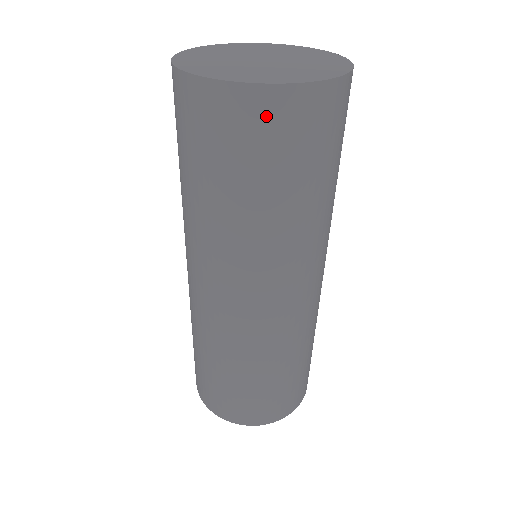
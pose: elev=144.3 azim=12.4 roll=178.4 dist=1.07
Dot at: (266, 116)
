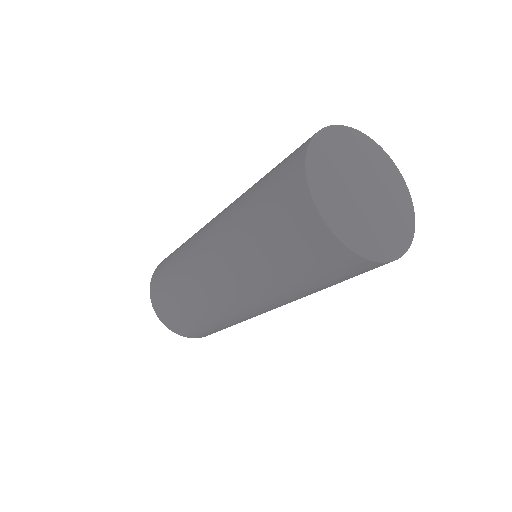
Dot at: (336, 259)
